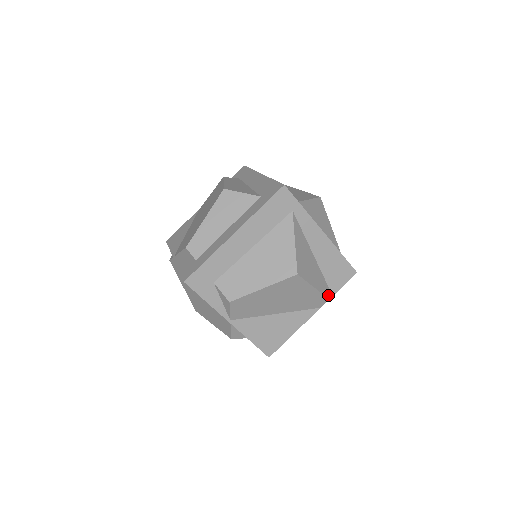
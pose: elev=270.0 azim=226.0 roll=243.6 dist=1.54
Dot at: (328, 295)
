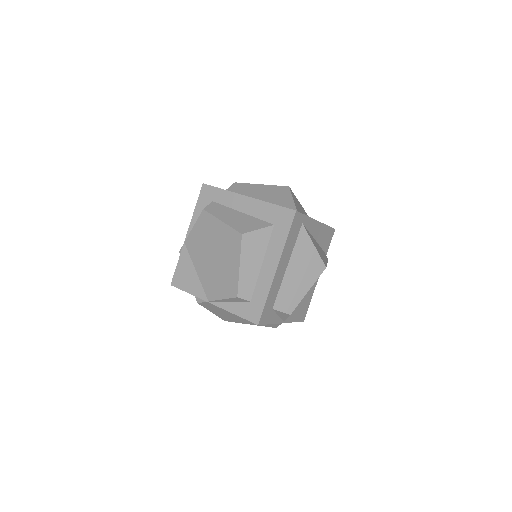
Dot at: (327, 258)
